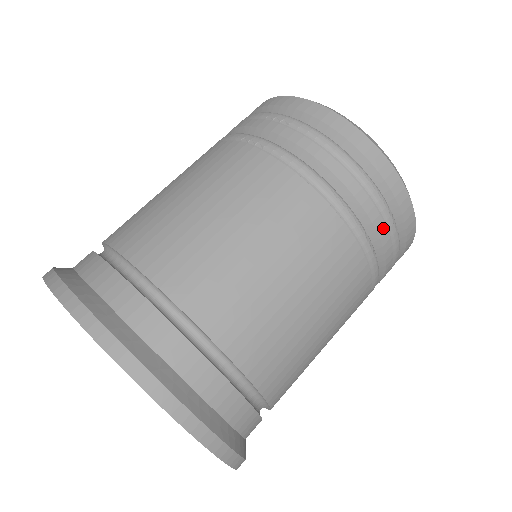
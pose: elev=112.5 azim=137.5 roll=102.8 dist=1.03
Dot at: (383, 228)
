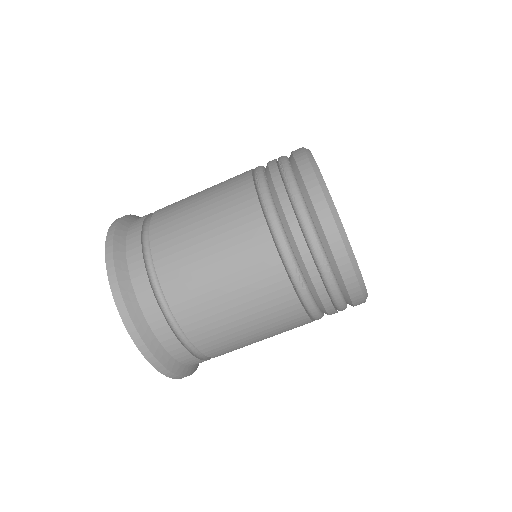
Dot at: (315, 271)
